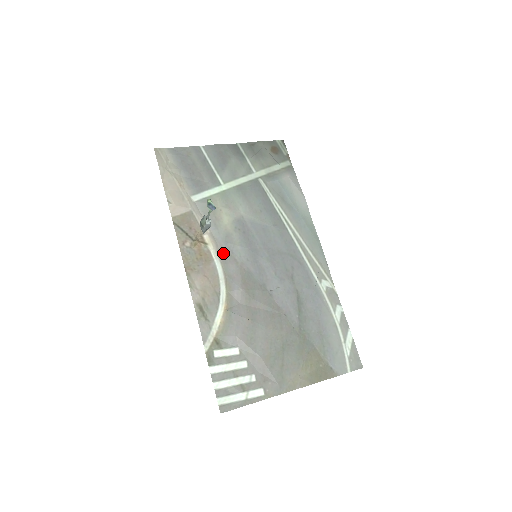
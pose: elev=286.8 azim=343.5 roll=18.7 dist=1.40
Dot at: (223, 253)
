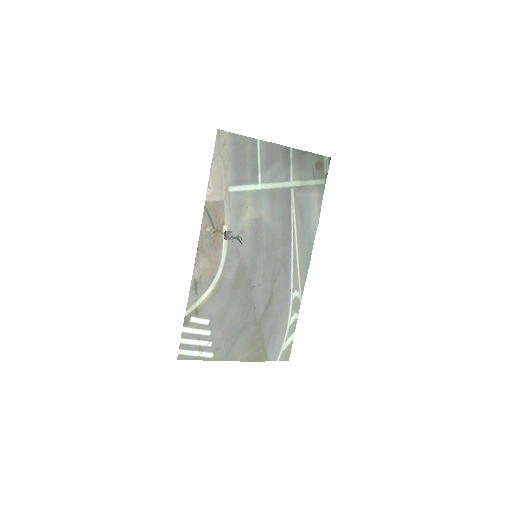
Dot at: (232, 245)
